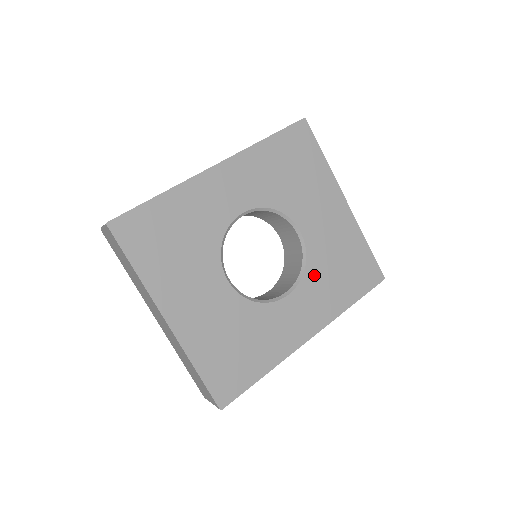
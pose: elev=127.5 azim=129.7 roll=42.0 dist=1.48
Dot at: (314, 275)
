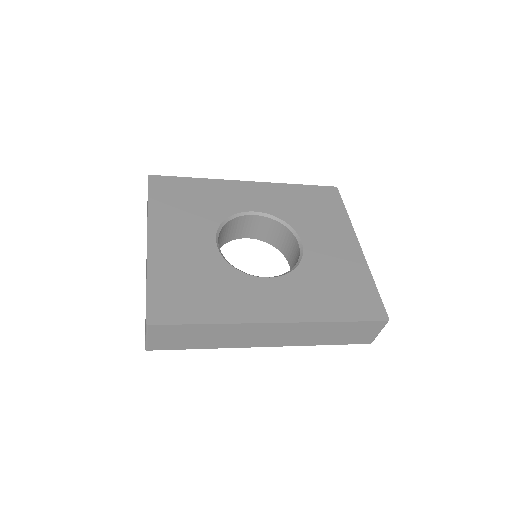
Dot at: (303, 277)
